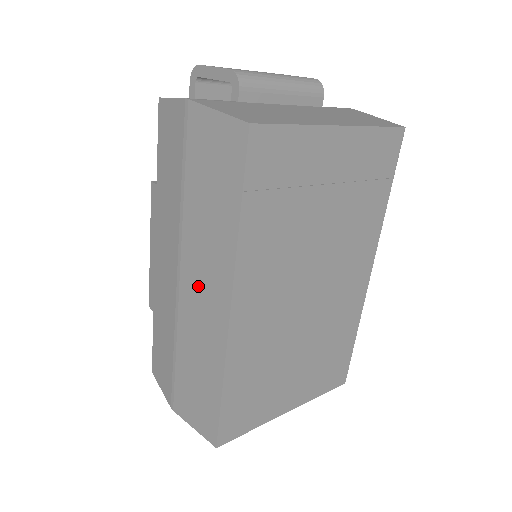
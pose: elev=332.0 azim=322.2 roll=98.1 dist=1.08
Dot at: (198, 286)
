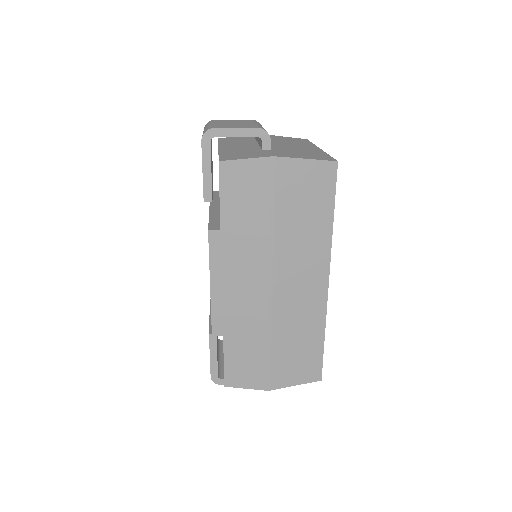
Dot at: (295, 282)
